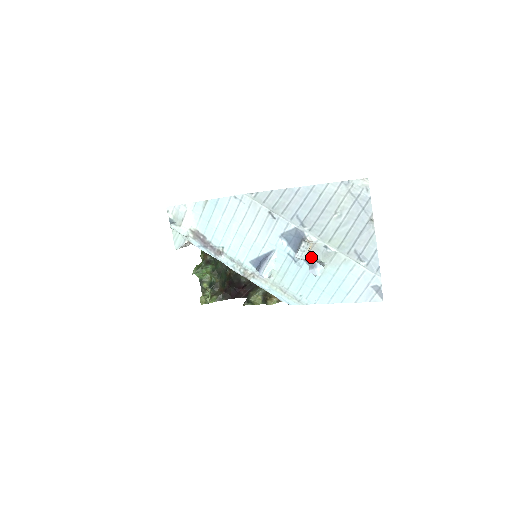
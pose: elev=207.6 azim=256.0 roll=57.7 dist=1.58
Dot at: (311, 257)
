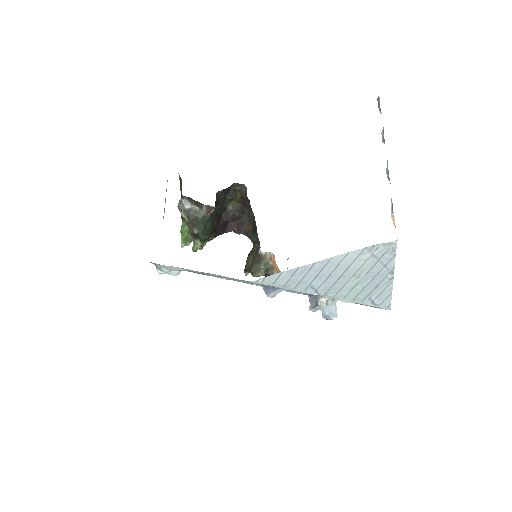
Dot at: occluded
